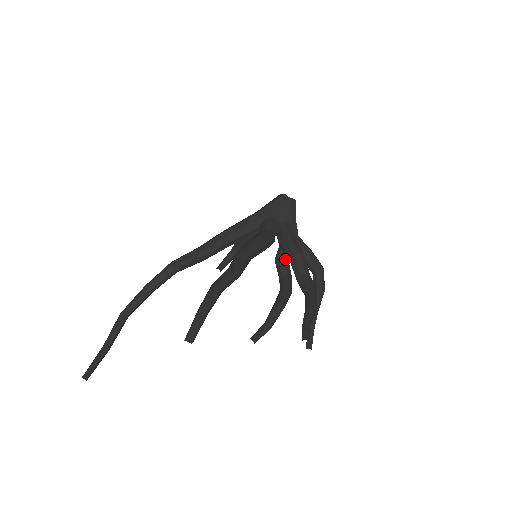
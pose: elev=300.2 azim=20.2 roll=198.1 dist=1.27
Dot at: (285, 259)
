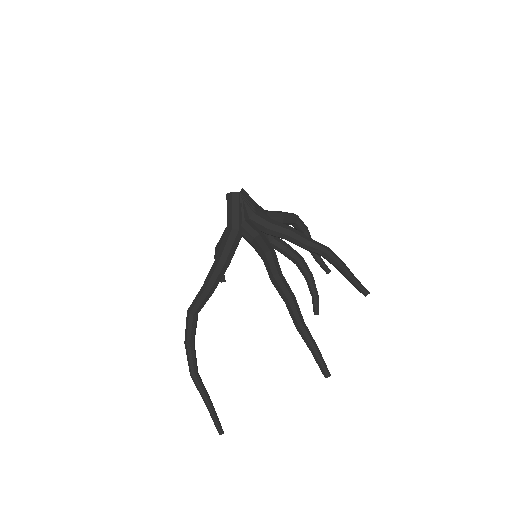
Dot at: (274, 238)
